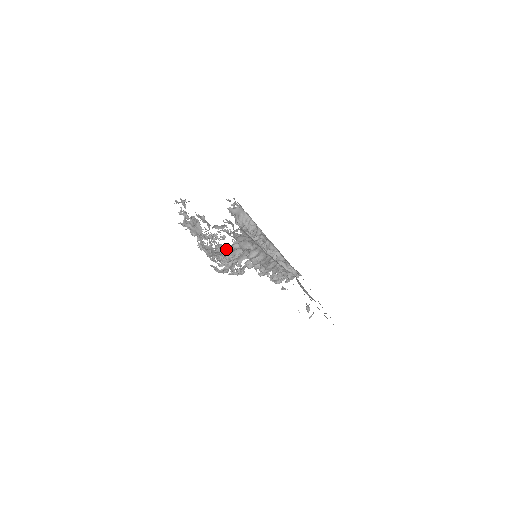
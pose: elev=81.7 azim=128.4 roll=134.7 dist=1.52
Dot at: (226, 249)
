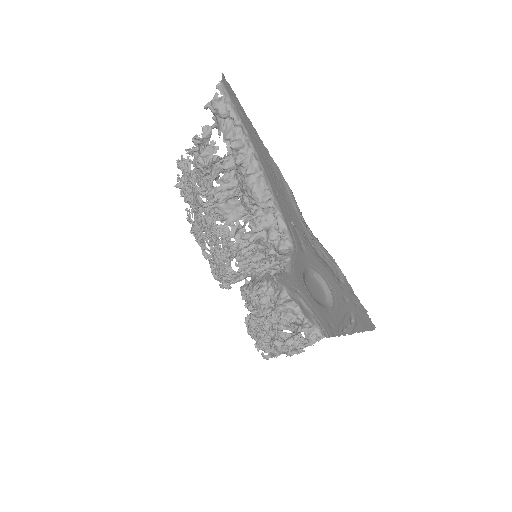
Dot at: (208, 131)
